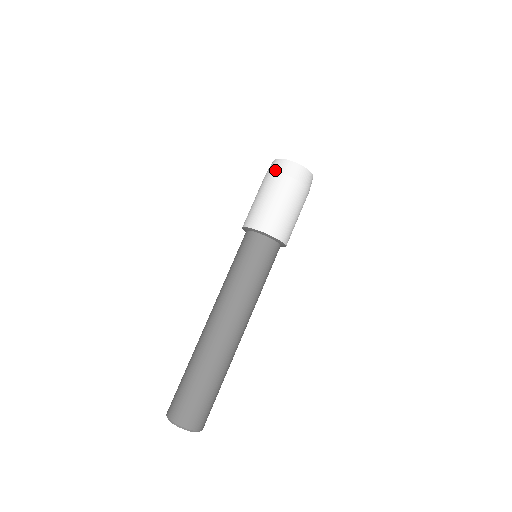
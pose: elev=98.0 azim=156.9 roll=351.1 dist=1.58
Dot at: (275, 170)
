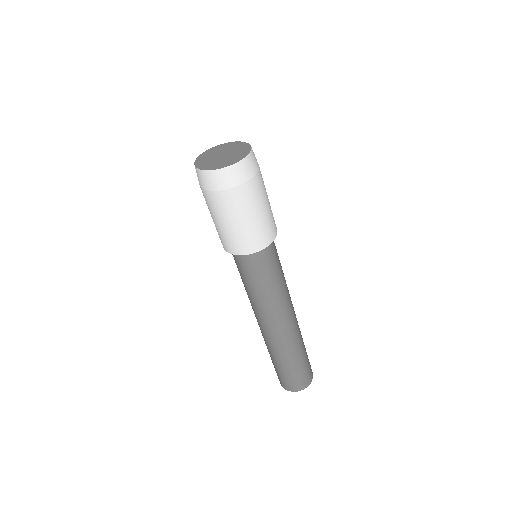
Dot at: (216, 188)
